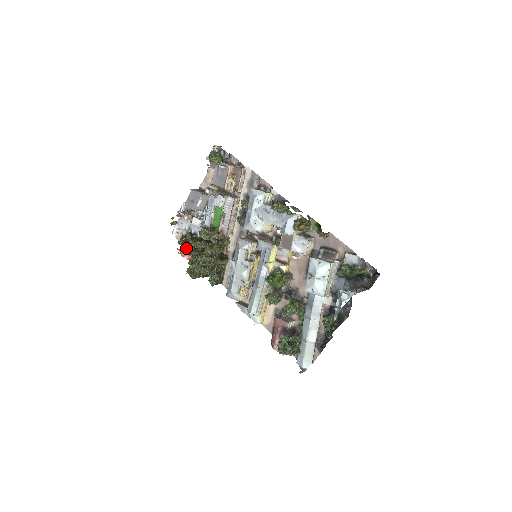
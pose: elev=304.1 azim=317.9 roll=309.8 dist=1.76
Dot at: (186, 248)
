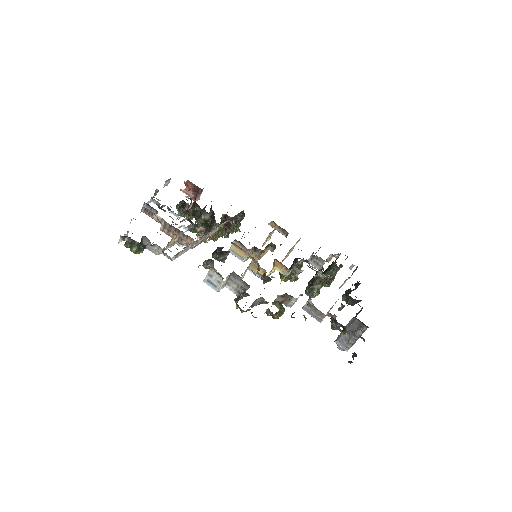
Dot at: occluded
